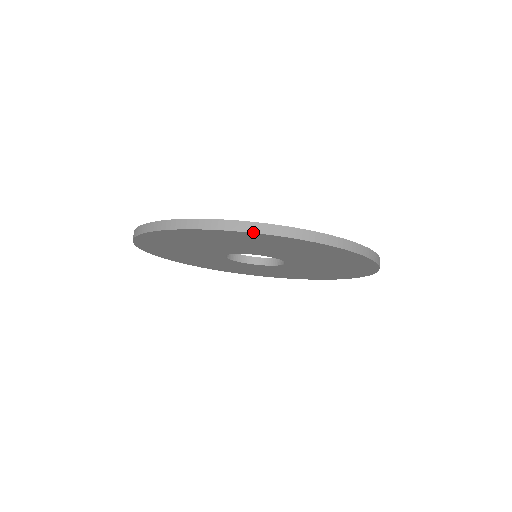
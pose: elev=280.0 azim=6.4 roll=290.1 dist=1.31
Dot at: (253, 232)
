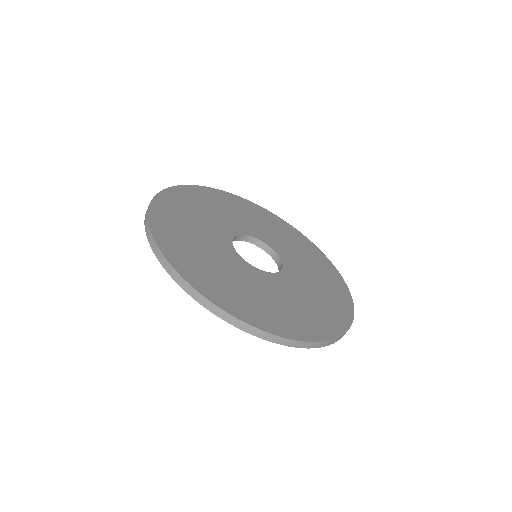
Dot at: (240, 329)
